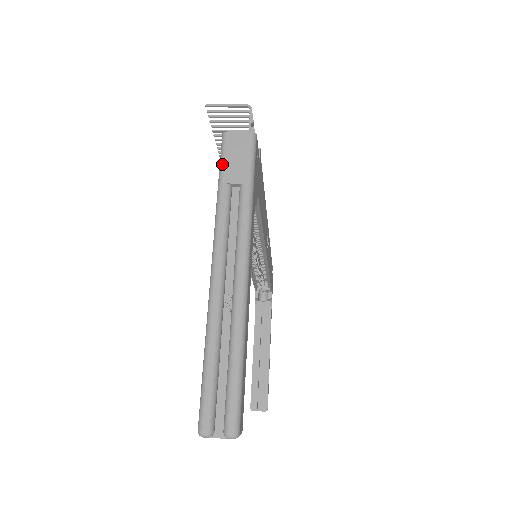
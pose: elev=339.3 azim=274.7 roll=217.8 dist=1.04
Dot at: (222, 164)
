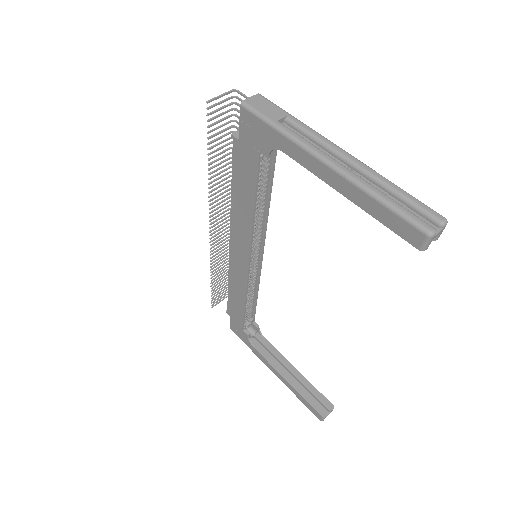
Dot at: (262, 115)
